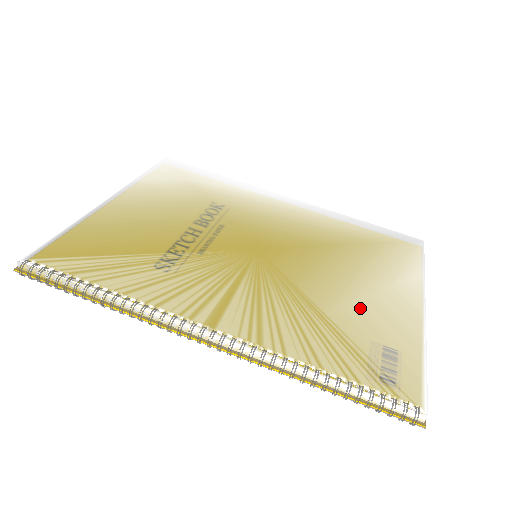
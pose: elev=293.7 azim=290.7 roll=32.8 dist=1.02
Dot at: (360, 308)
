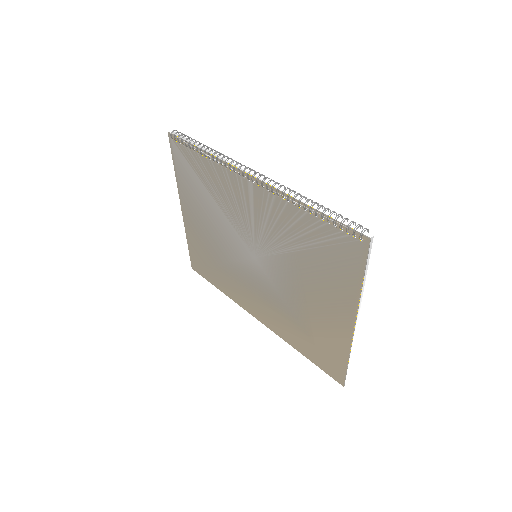
Dot at: occluded
